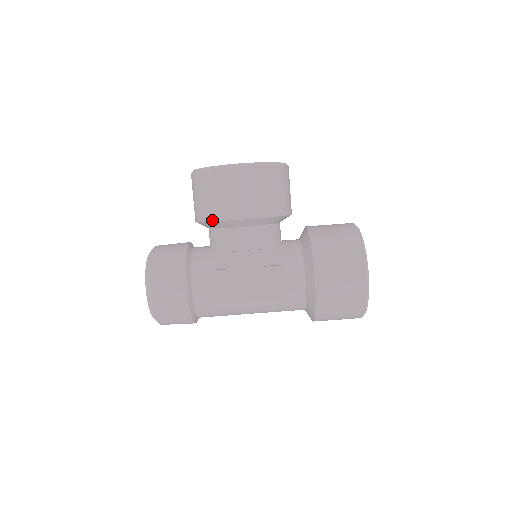
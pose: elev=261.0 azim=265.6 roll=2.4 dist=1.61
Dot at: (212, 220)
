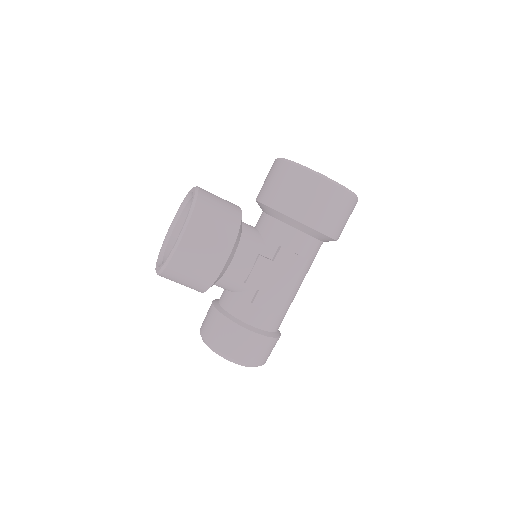
Dot at: (212, 284)
